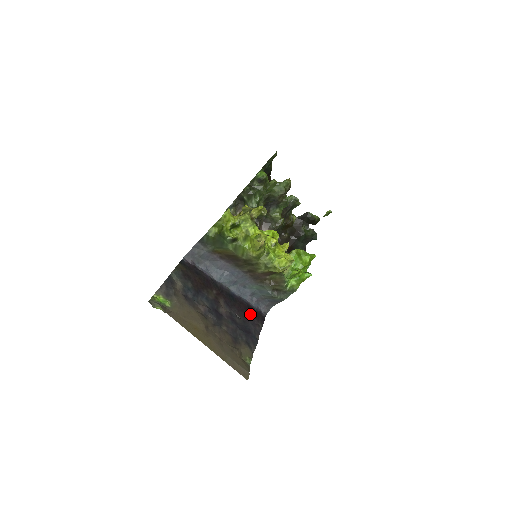
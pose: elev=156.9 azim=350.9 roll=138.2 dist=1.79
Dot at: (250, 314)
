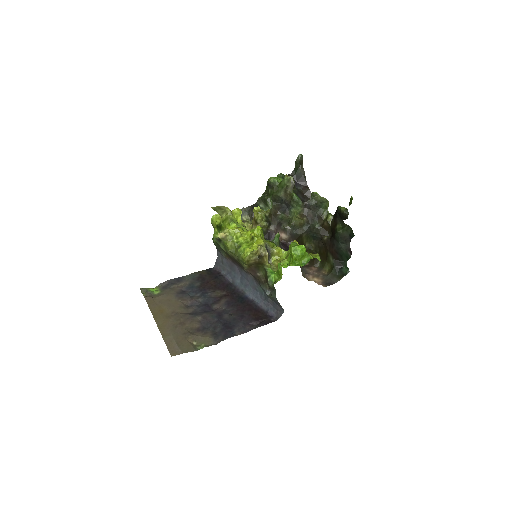
Dot at: (251, 315)
